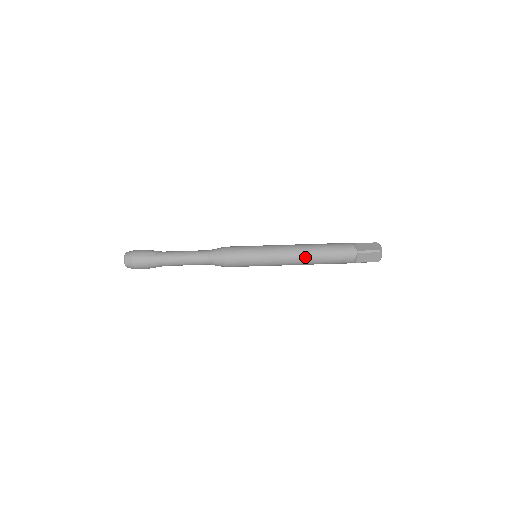
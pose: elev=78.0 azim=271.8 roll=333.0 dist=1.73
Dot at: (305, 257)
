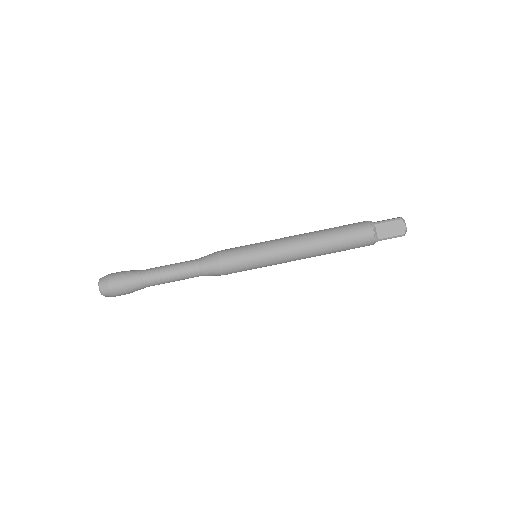
Dot at: (313, 240)
